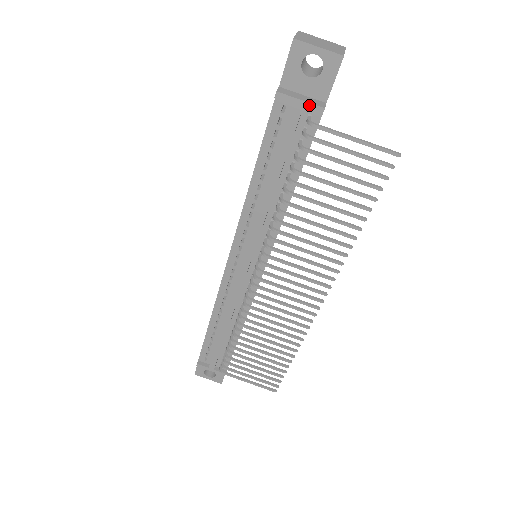
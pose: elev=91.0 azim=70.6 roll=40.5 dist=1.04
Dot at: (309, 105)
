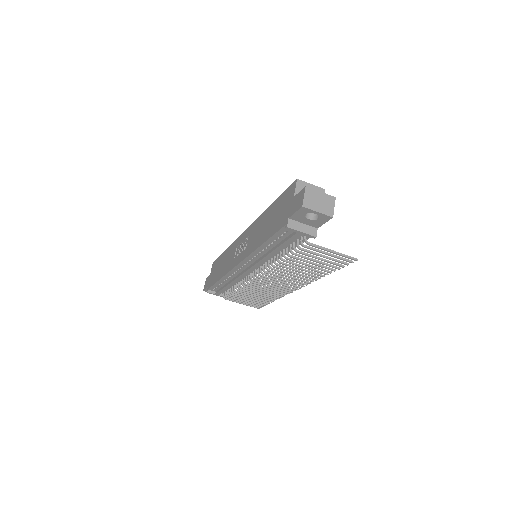
Dot at: (307, 234)
